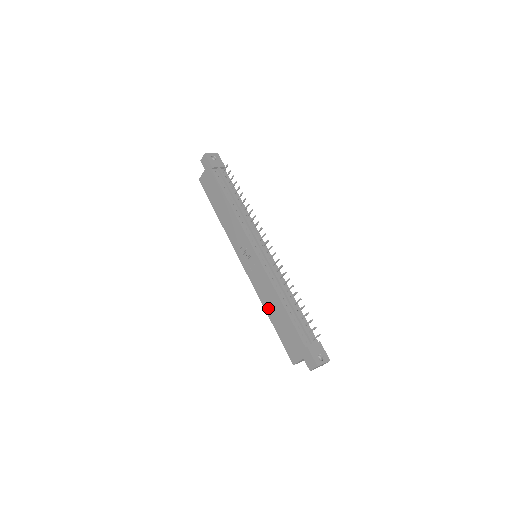
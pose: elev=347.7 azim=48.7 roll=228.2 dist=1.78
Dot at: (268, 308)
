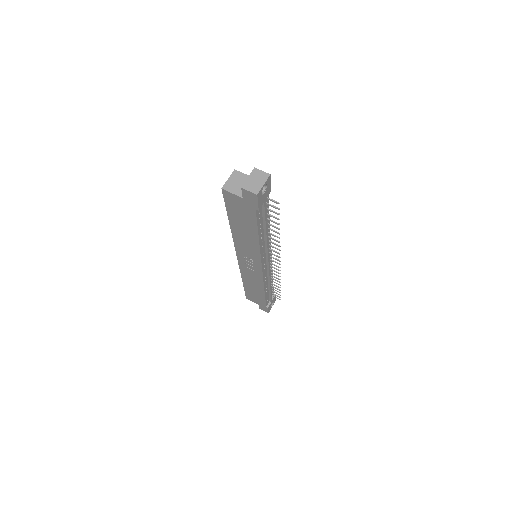
Dot at: (246, 282)
